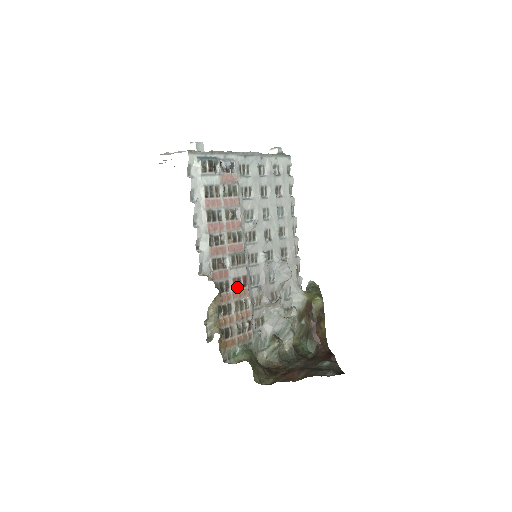
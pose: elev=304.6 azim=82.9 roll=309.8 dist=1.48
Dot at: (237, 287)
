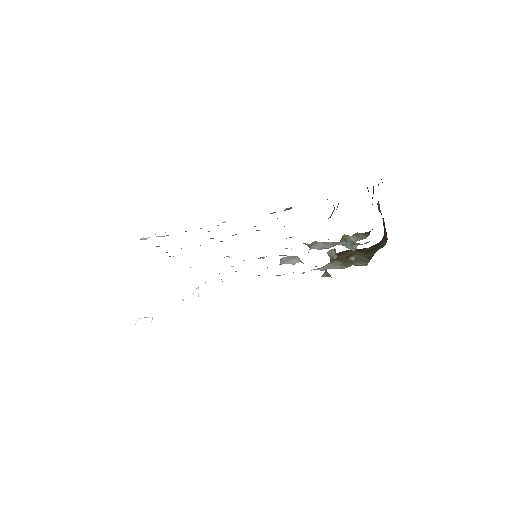
Dot at: occluded
